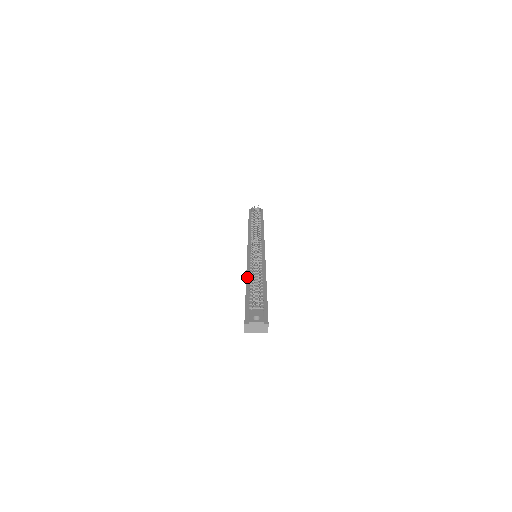
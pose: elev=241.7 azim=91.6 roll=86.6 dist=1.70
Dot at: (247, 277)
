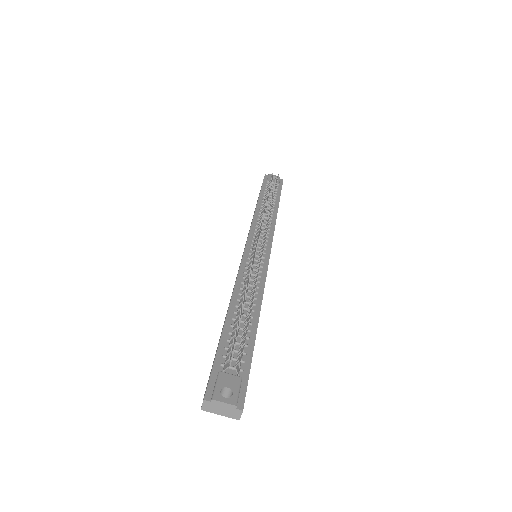
Dot at: (233, 297)
